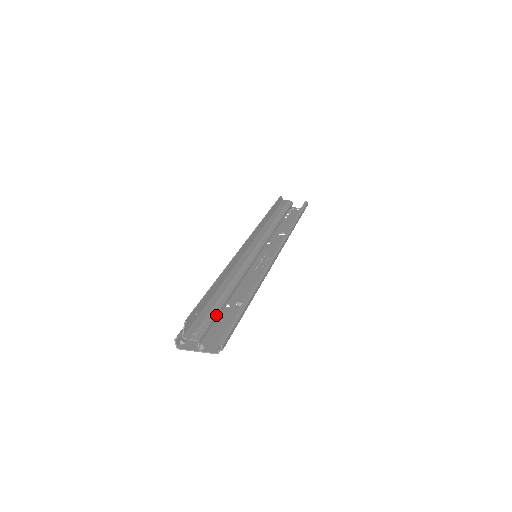
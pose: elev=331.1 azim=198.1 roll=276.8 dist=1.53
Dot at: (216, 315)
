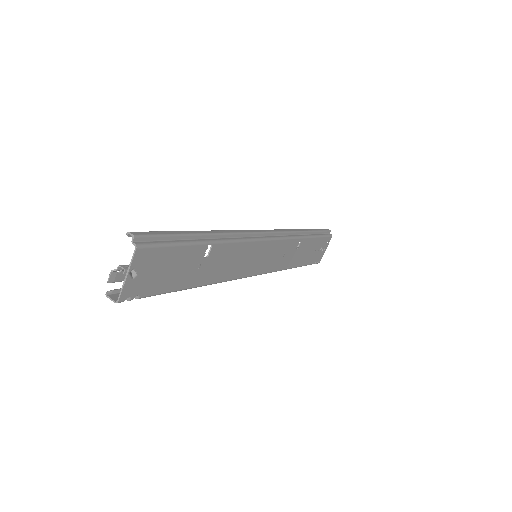
Dot at: occluded
